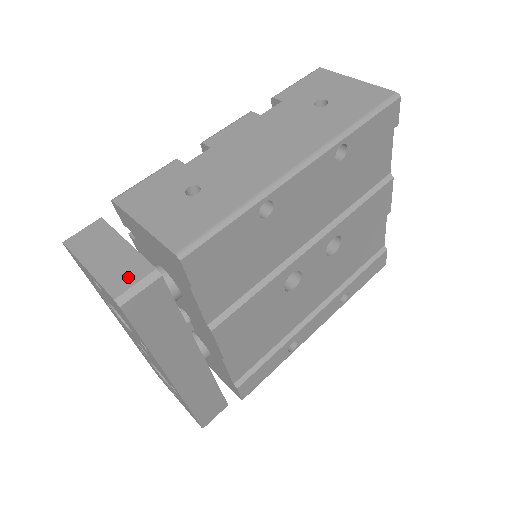
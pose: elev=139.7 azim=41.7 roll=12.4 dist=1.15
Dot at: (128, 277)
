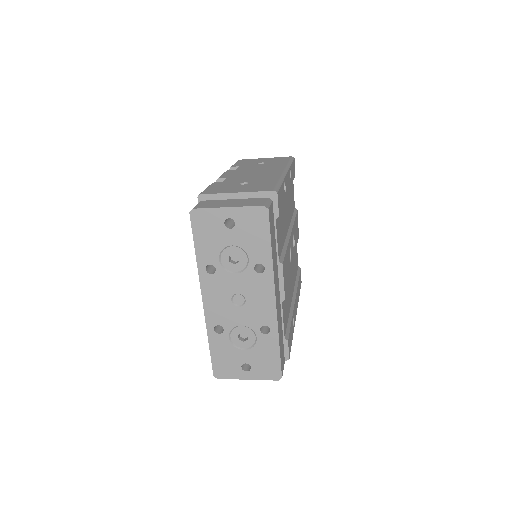
Dot at: (258, 202)
